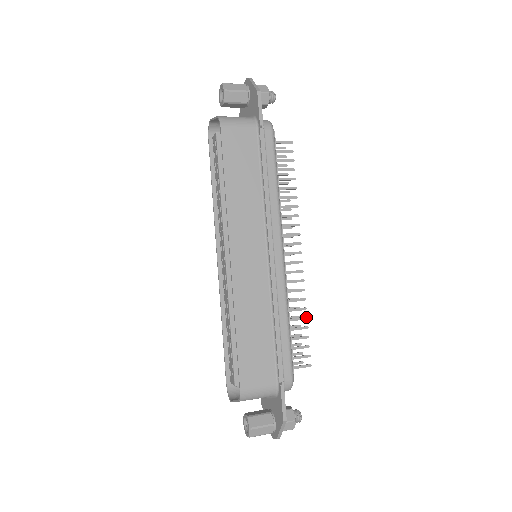
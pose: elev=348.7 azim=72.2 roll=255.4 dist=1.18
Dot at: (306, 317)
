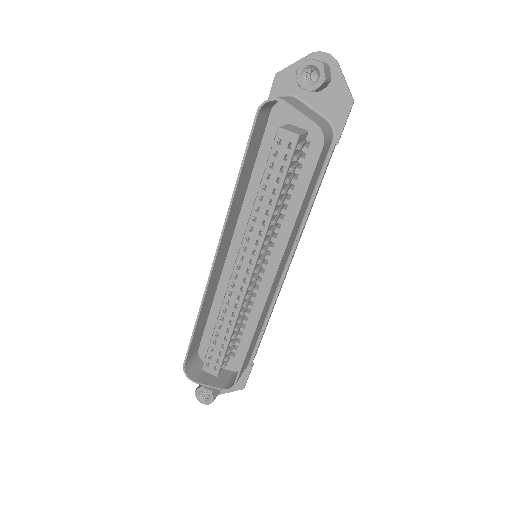
Dot at: occluded
